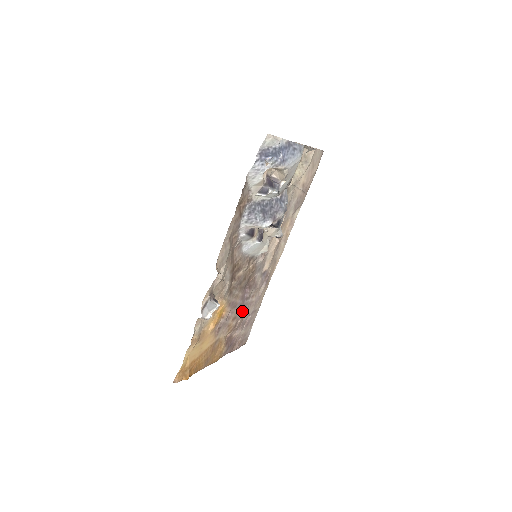
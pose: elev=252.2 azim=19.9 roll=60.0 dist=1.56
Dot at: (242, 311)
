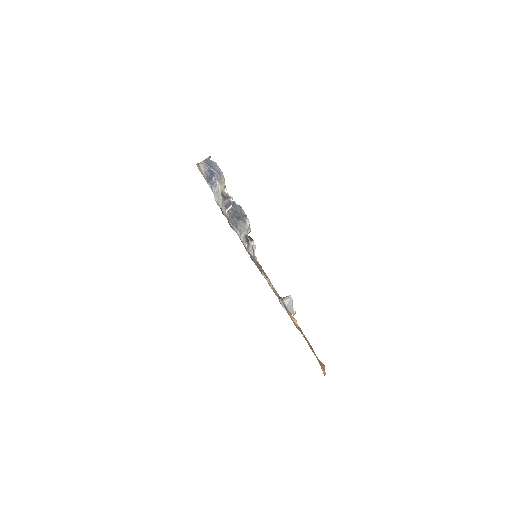
Dot at: occluded
